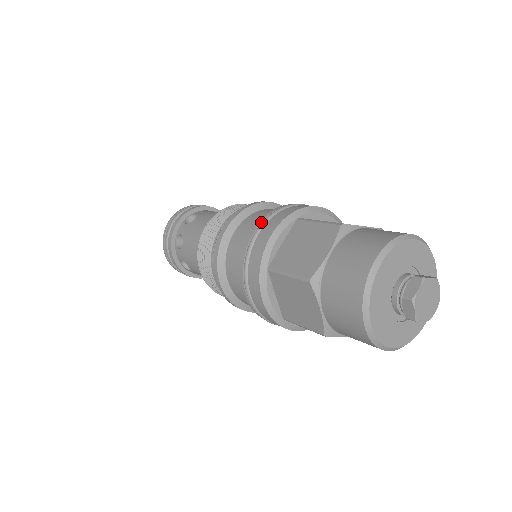
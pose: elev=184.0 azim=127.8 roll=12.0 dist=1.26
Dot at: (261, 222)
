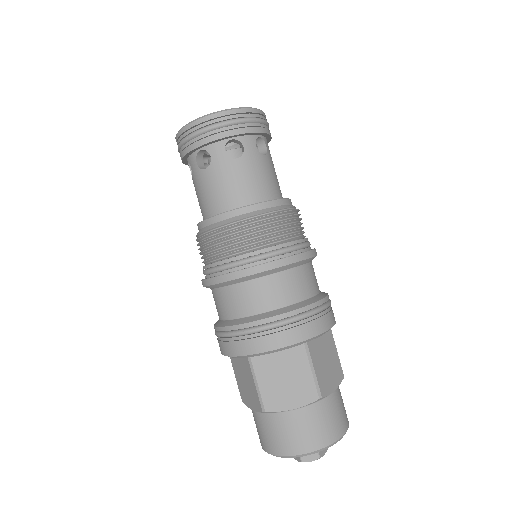
Dot at: (280, 319)
